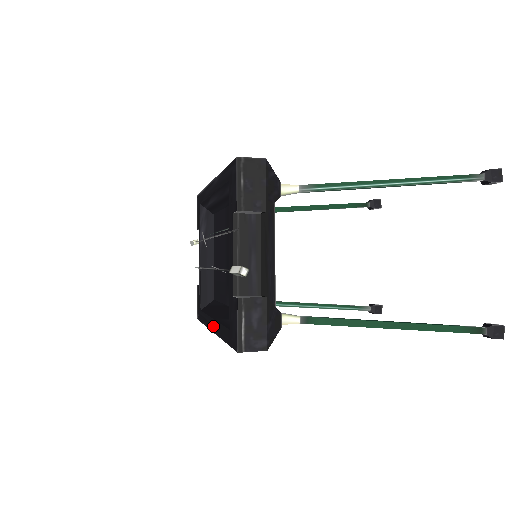
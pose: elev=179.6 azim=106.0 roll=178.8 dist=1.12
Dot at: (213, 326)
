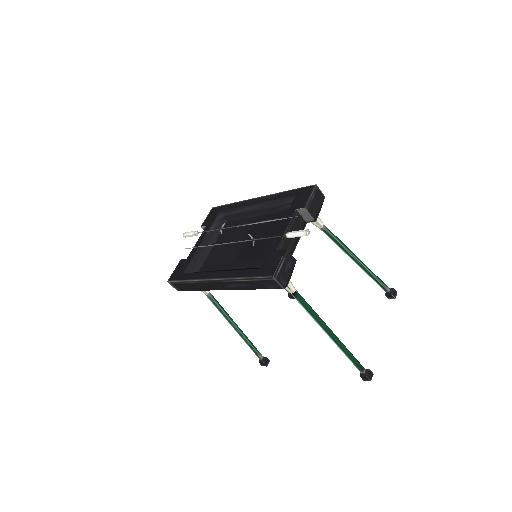
Dot at: (217, 275)
